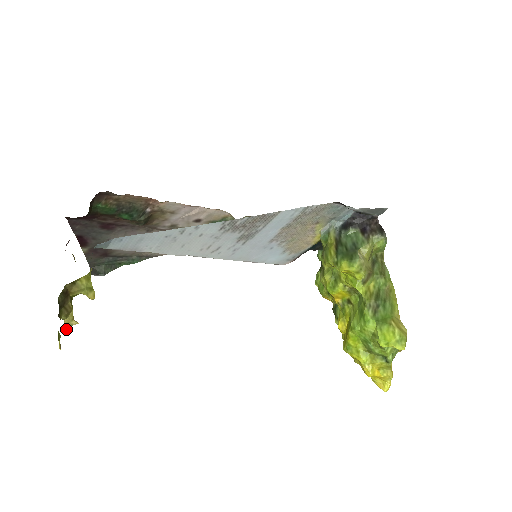
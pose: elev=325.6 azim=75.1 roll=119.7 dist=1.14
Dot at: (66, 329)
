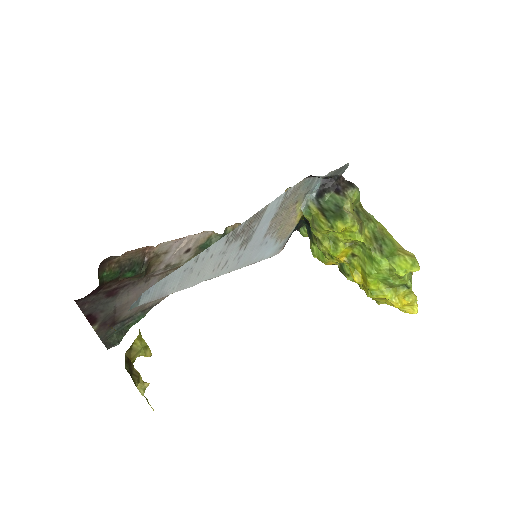
Dot at: (142, 394)
